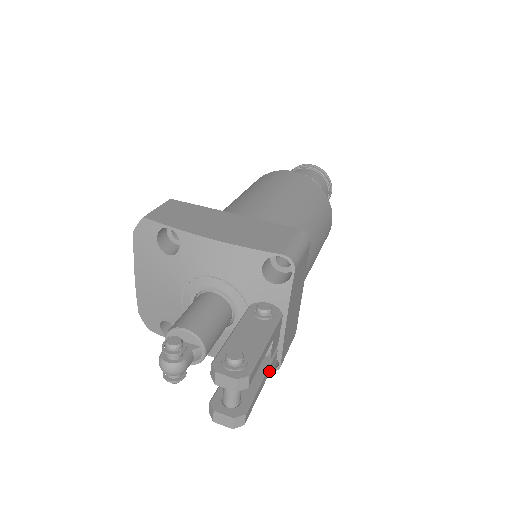
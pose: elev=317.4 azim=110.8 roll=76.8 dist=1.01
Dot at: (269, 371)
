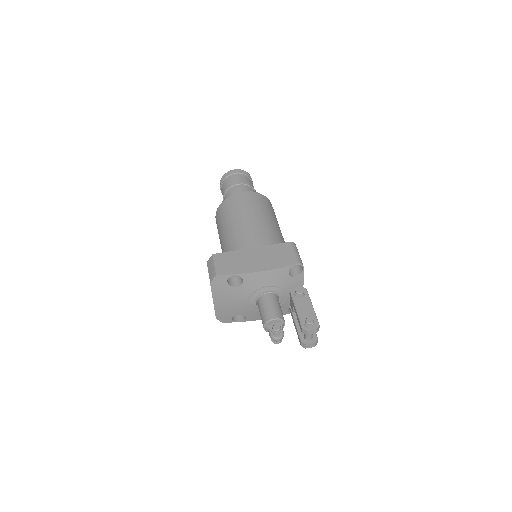
Dot at: occluded
